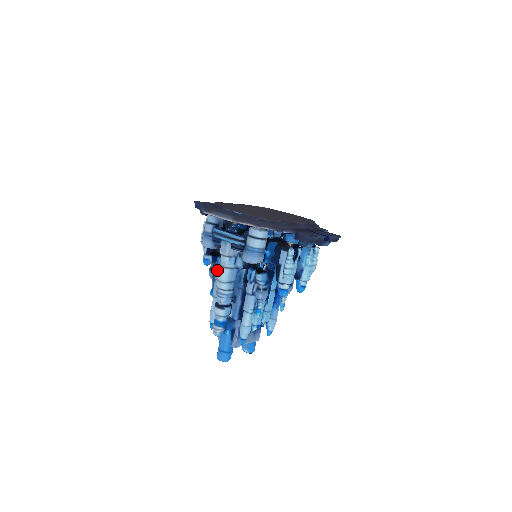
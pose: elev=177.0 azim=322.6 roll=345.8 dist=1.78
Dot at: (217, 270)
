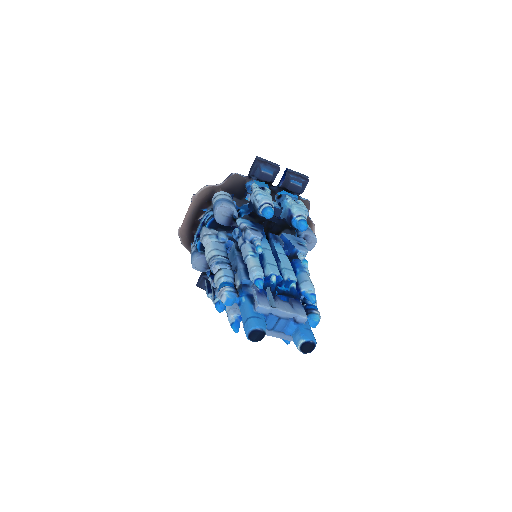
Dot at: occluded
